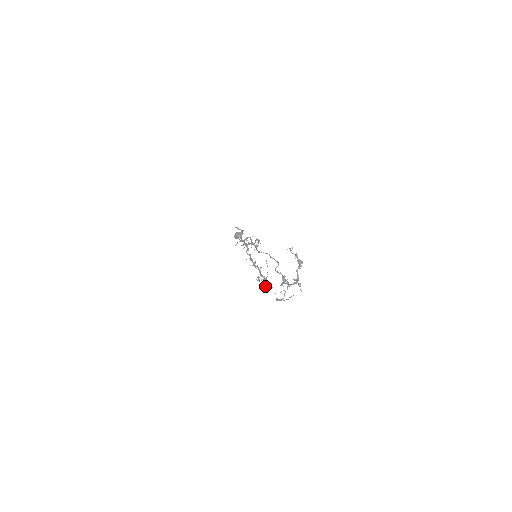
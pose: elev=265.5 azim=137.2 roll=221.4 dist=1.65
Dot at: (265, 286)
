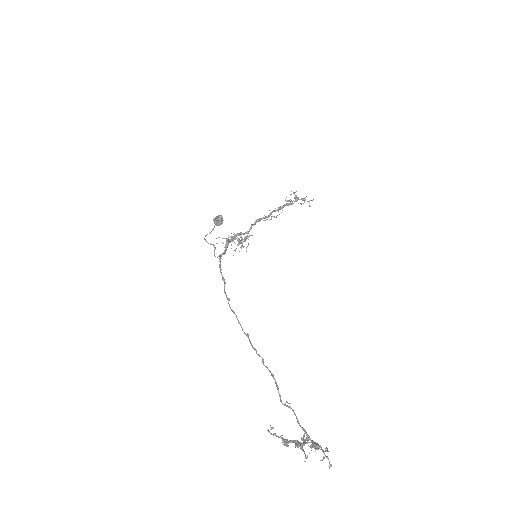
Dot at: occluded
